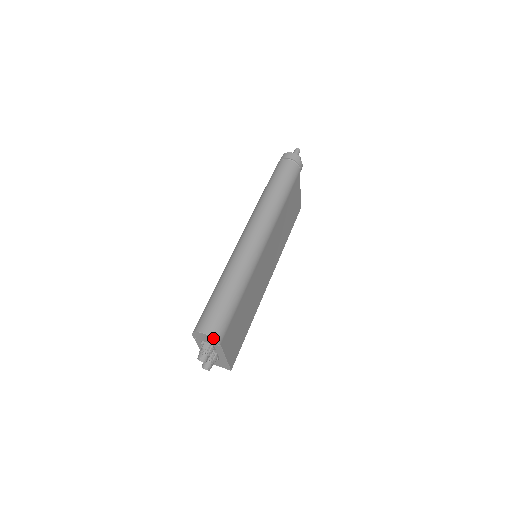
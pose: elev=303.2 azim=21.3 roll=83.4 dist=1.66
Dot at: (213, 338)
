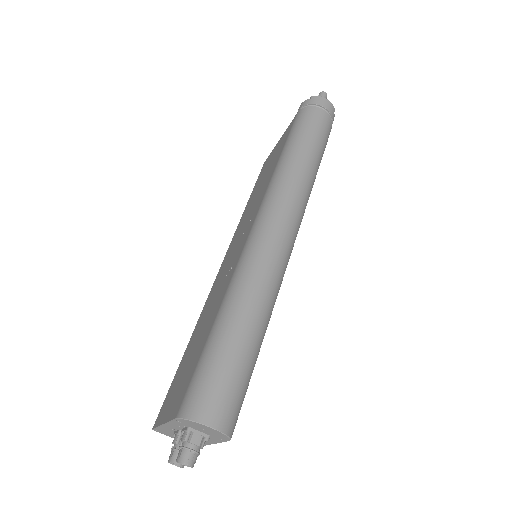
Dot at: (226, 435)
